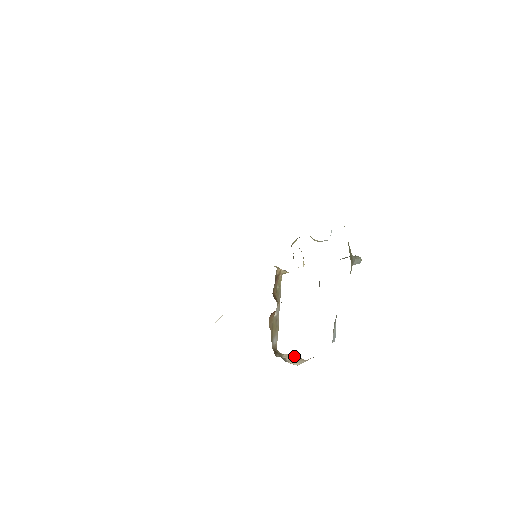
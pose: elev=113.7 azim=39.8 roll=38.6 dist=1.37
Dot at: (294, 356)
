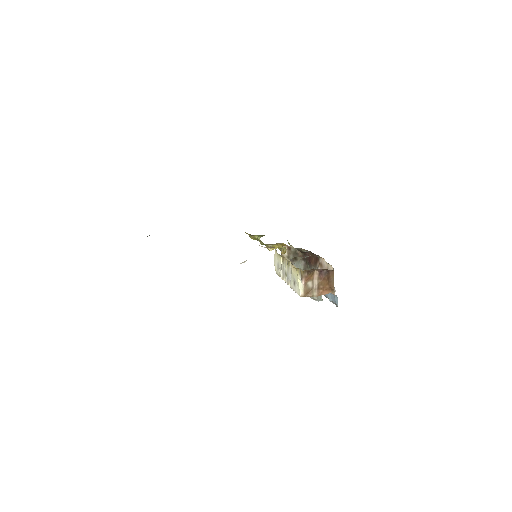
Dot at: (319, 292)
